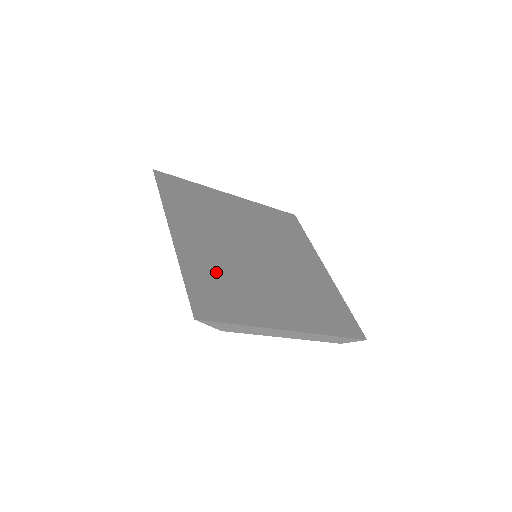
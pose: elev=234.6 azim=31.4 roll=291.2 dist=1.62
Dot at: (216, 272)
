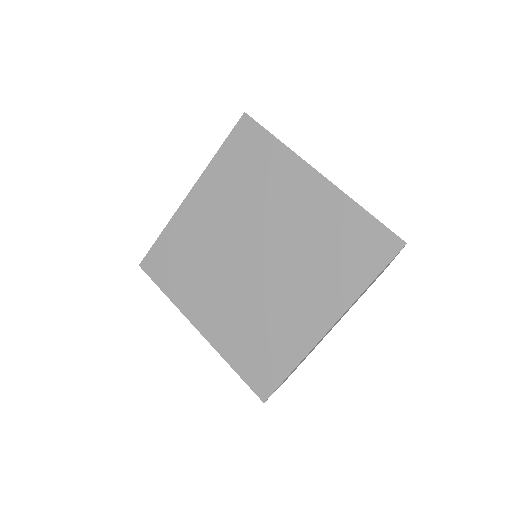
Dot at: (245, 333)
